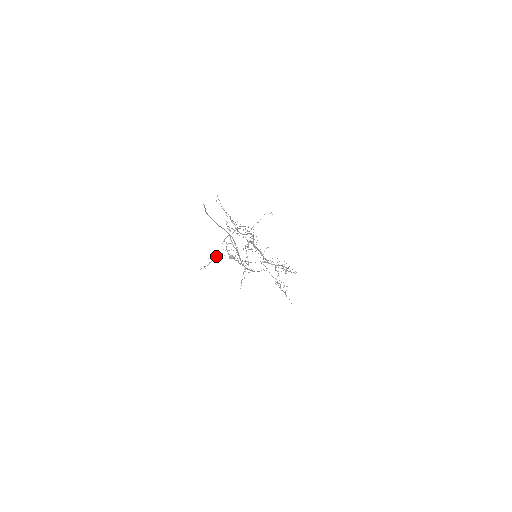
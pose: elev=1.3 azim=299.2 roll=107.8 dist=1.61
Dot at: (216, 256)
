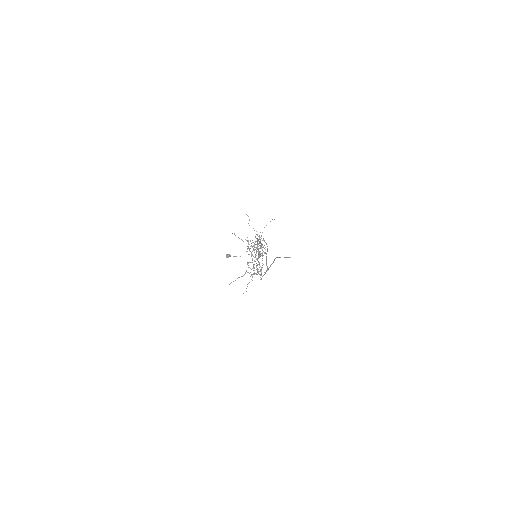
Dot at: occluded
